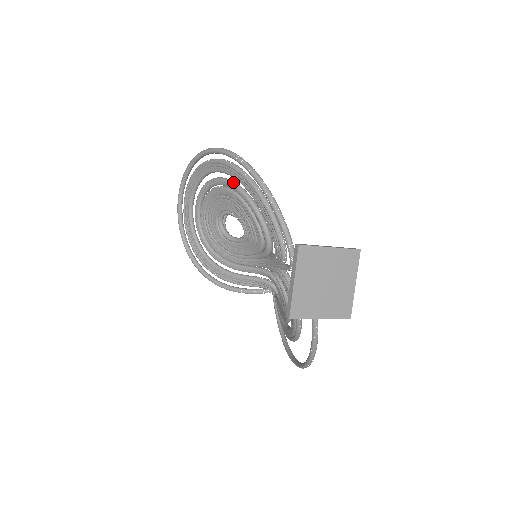
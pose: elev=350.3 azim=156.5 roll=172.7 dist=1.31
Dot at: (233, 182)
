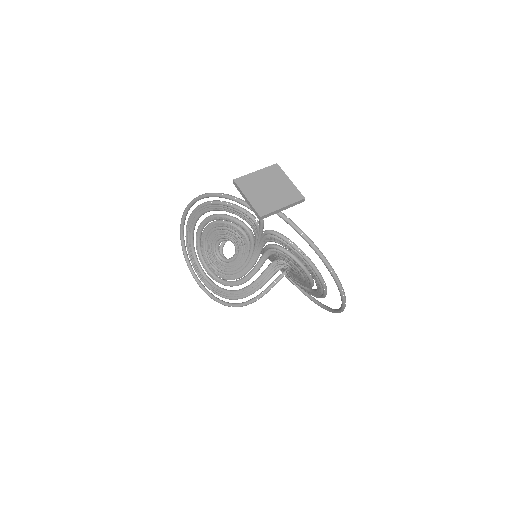
Dot at: (203, 220)
